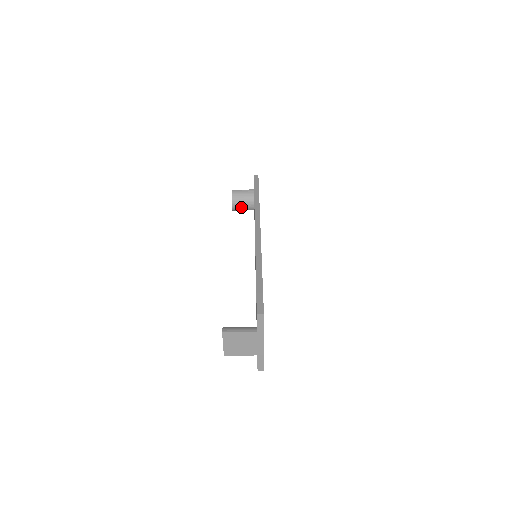
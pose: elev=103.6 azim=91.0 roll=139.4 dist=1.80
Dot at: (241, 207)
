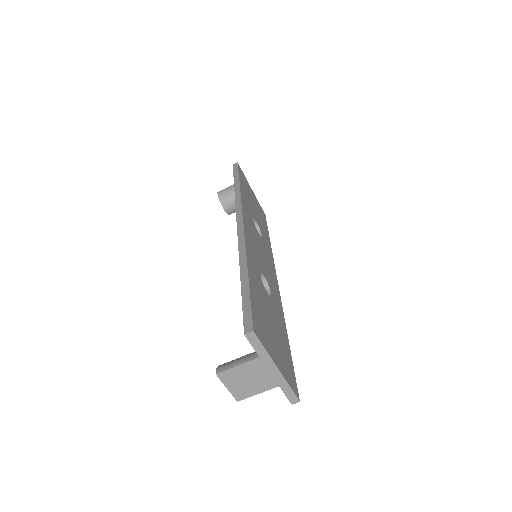
Dot at: (235, 207)
